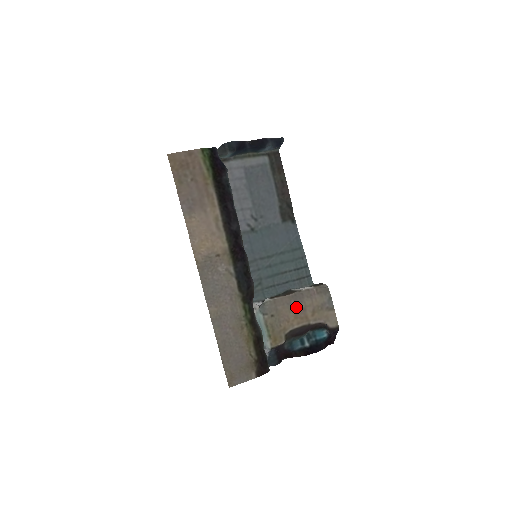
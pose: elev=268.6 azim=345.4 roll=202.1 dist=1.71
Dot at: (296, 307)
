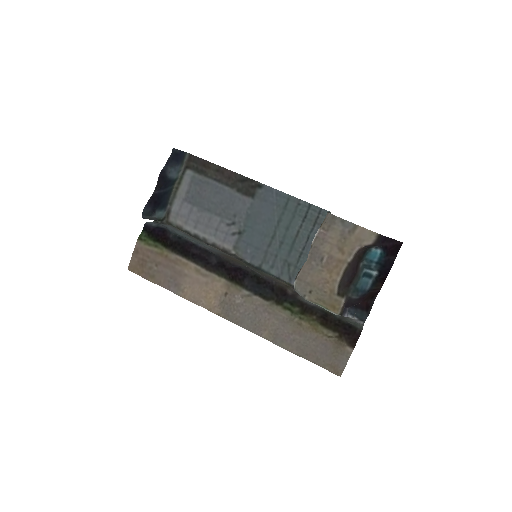
Dot at: (321, 264)
